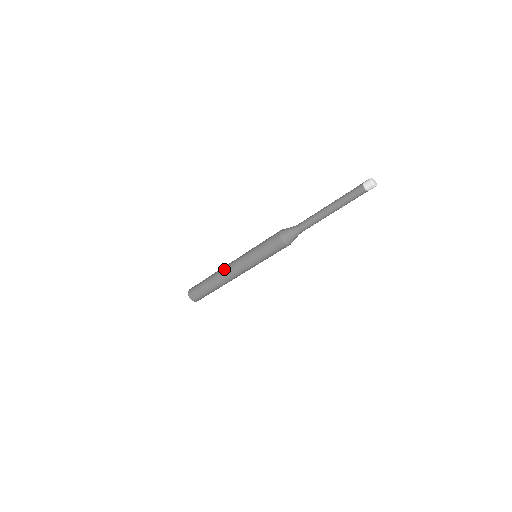
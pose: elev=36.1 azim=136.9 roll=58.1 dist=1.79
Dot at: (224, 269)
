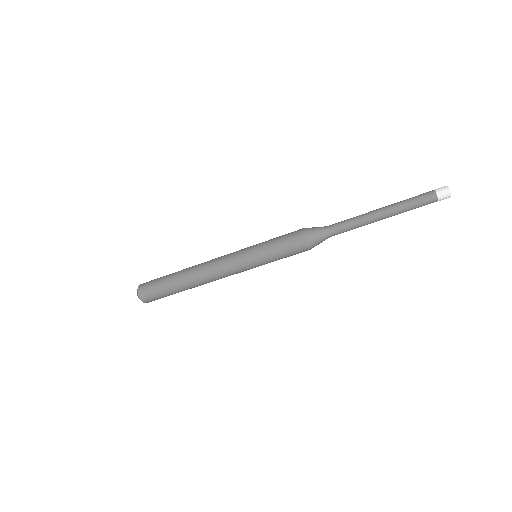
Dot at: occluded
